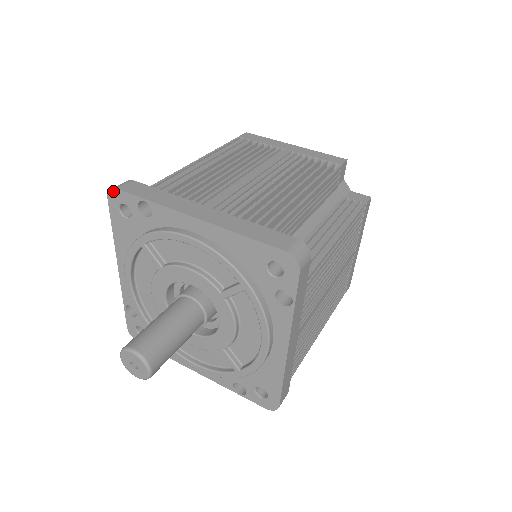
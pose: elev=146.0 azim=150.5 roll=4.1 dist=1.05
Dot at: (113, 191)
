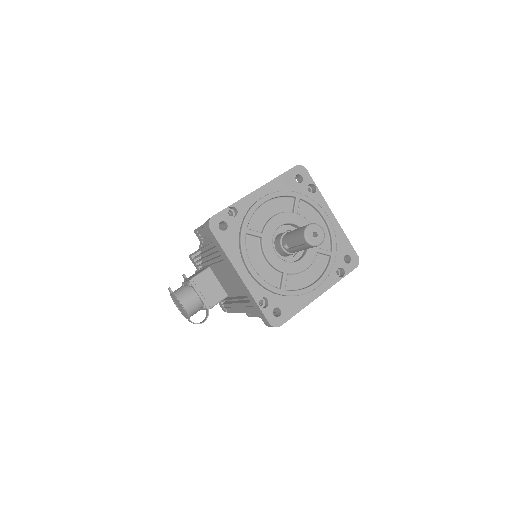
Dot at: (303, 167)
